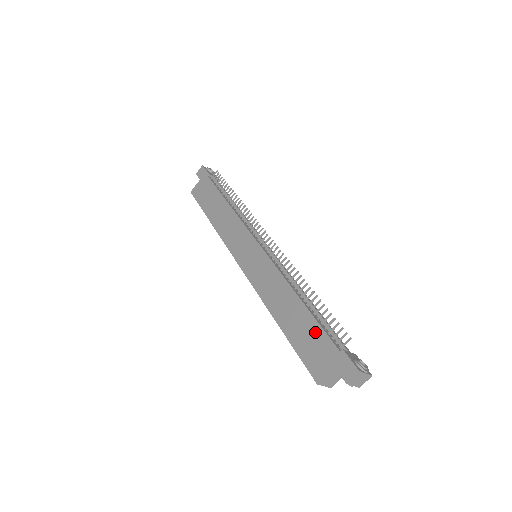
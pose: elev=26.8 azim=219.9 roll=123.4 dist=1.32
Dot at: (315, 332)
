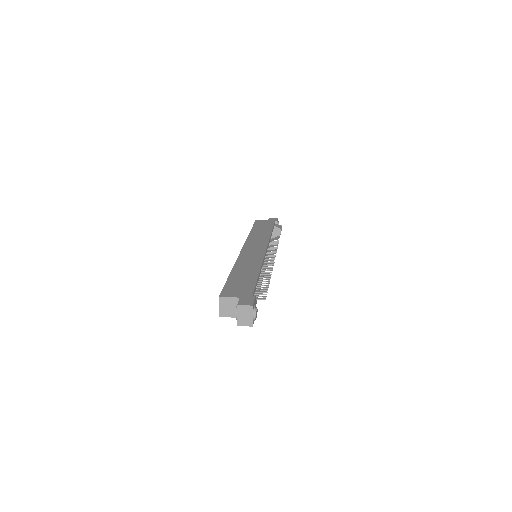
Dot at: (249, 284)
